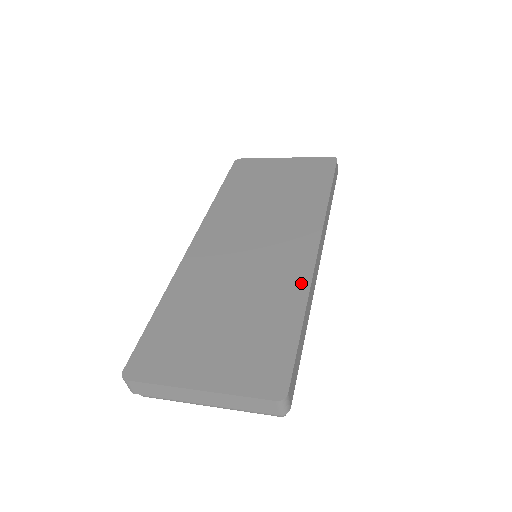
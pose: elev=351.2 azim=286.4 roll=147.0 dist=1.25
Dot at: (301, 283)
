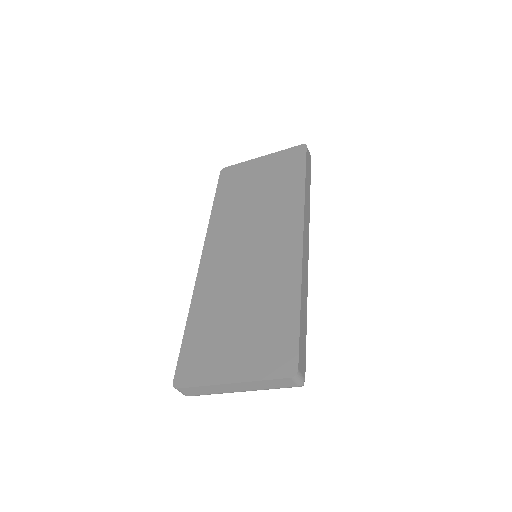
Dot at: (294, 274)
